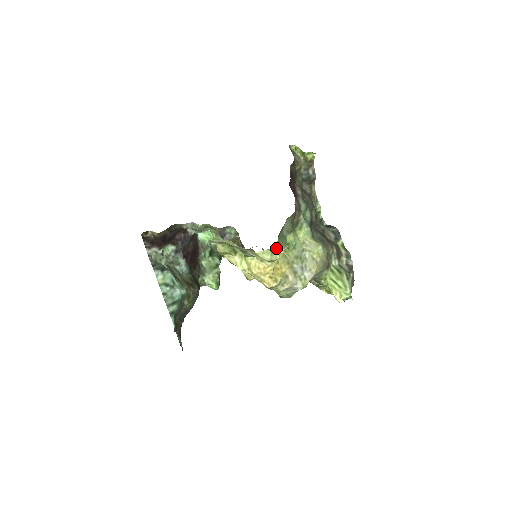
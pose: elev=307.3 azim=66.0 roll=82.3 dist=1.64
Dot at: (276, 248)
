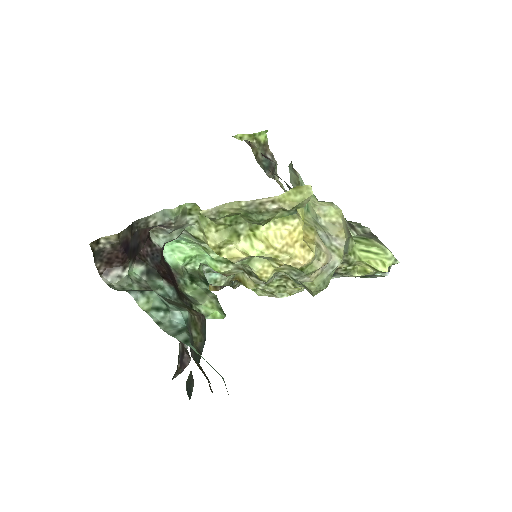
Dot at: occluded
